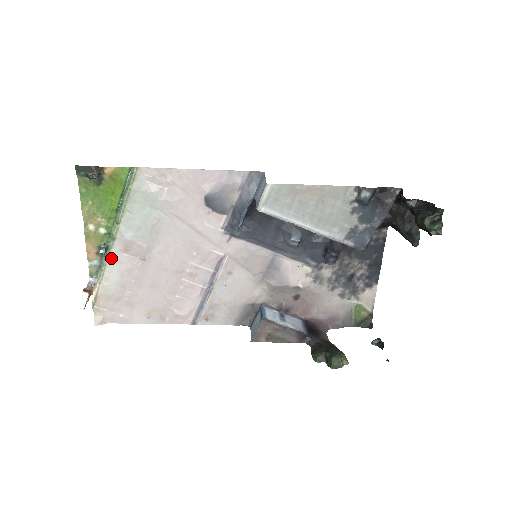
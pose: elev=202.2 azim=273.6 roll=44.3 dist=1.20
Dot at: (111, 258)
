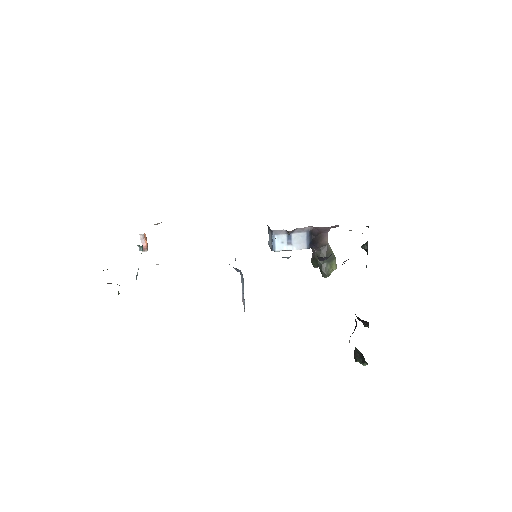
Dot at: occluded
